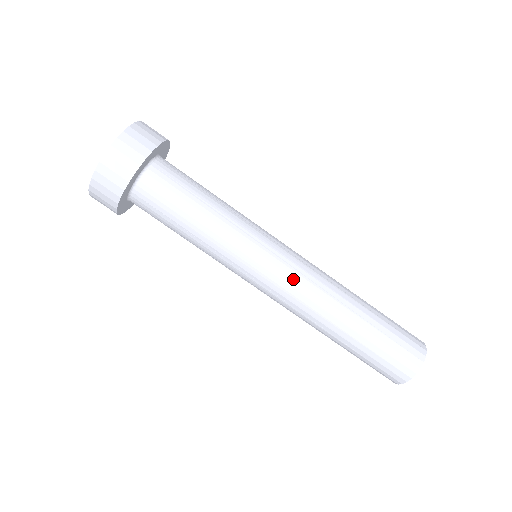
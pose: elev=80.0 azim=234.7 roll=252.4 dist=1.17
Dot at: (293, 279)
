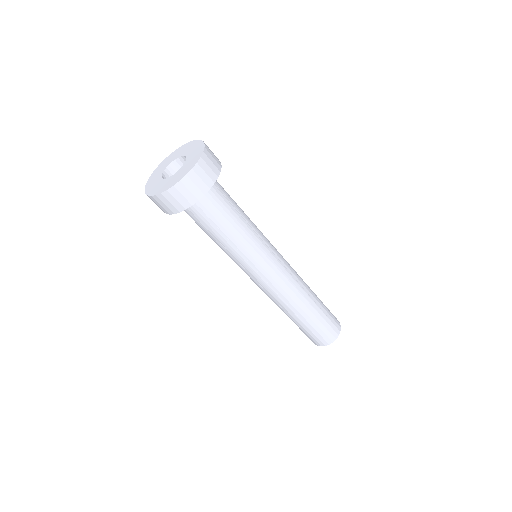
Dot at: (285, 276)
